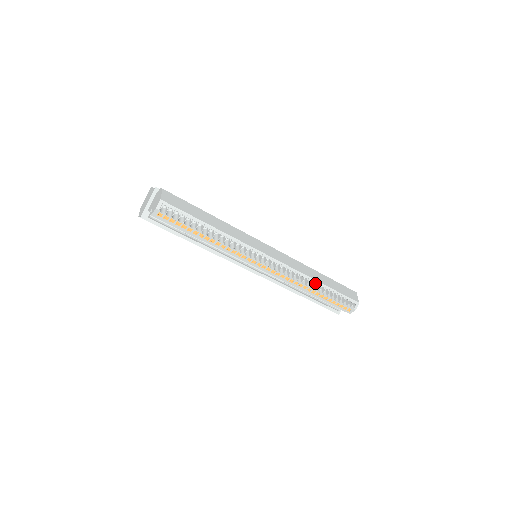
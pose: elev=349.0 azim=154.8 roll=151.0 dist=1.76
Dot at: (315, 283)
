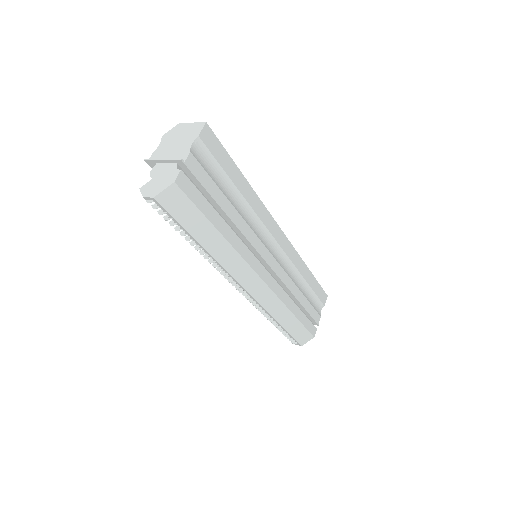
Dot at: (274, 319)
